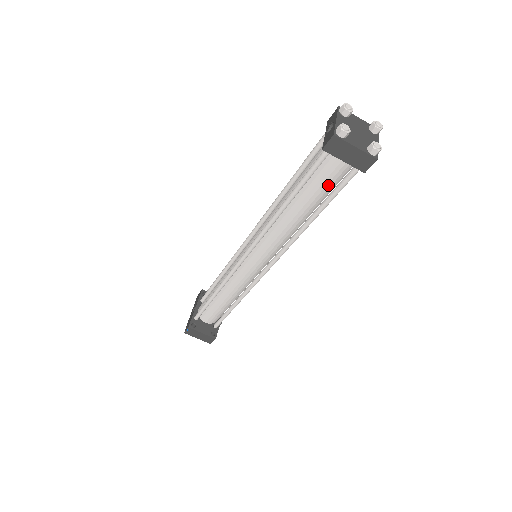
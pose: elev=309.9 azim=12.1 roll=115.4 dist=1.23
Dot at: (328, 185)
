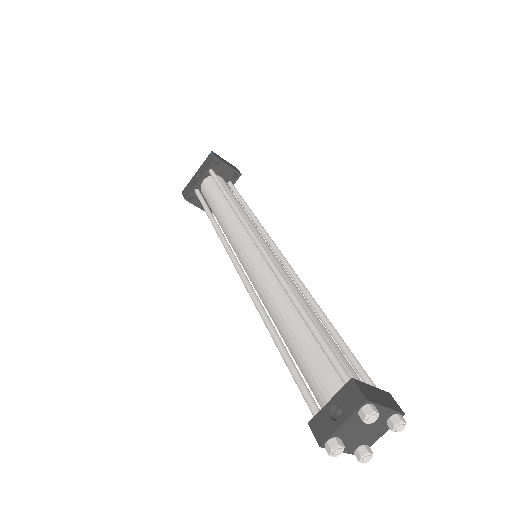
Dot at: occluded
